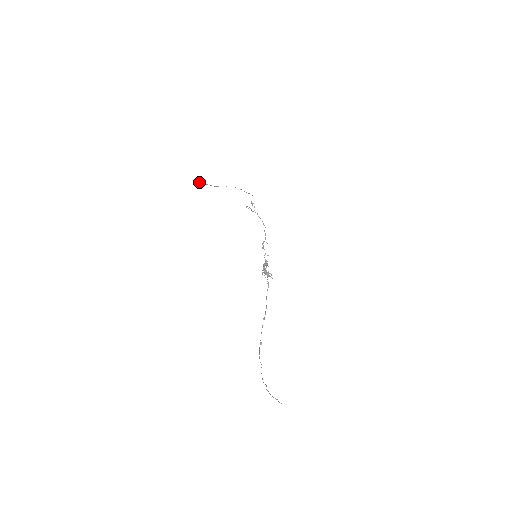
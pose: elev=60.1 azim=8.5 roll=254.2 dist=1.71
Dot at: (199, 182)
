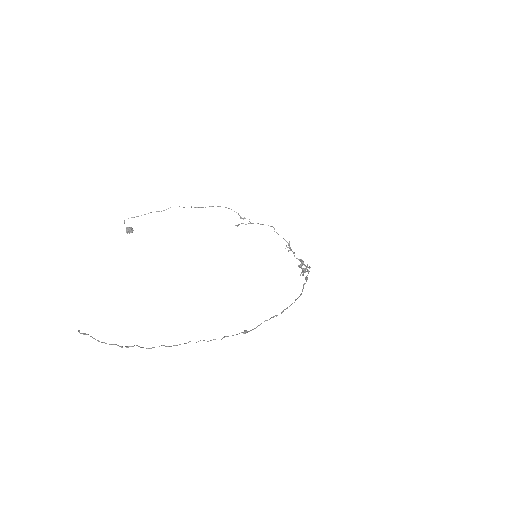
Dot at: (130, 229)
